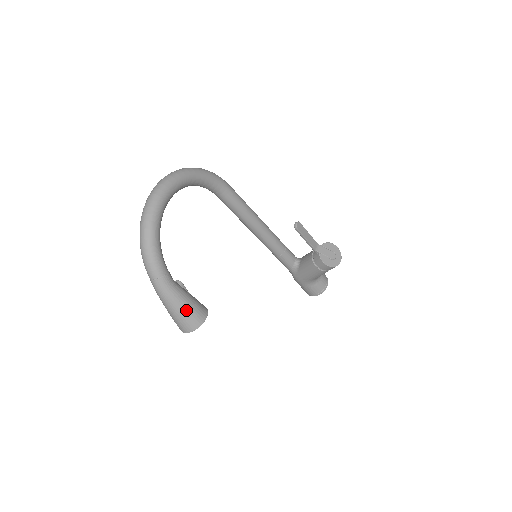
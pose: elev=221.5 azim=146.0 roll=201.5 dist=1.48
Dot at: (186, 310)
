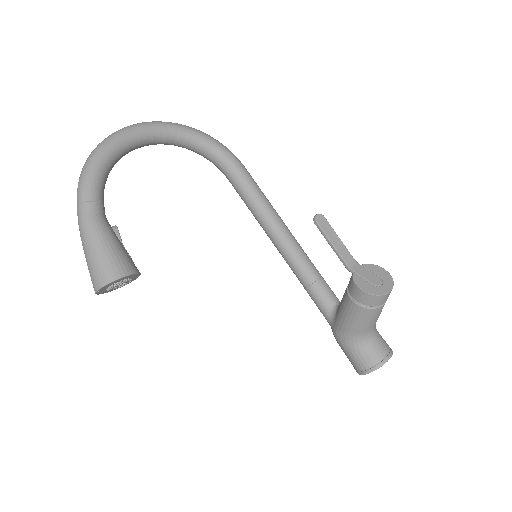
Dot at: (100, 253)
